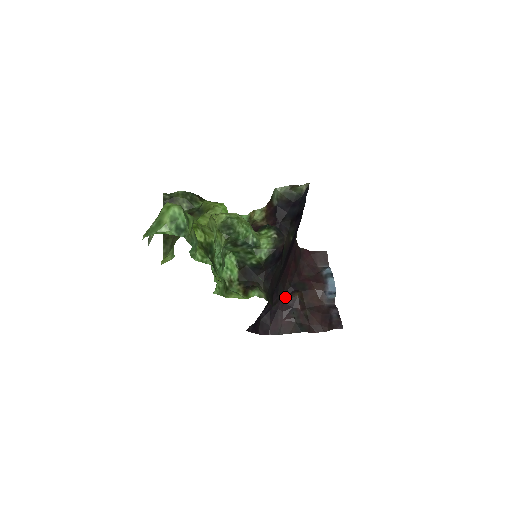
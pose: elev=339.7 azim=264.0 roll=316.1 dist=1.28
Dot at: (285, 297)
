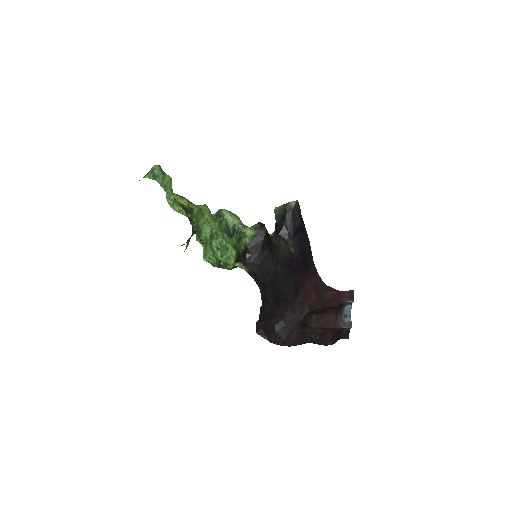
Dot at: (303, 319)
